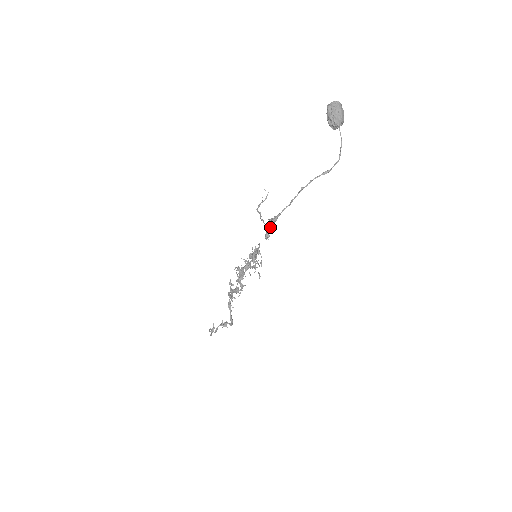
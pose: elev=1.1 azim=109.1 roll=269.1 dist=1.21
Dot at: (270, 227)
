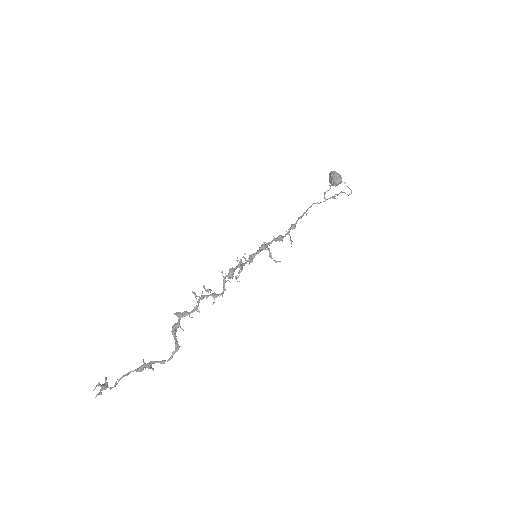
Dot at: (334, 197)
